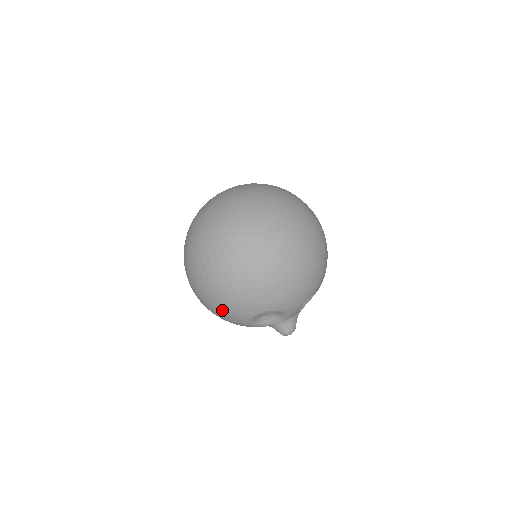
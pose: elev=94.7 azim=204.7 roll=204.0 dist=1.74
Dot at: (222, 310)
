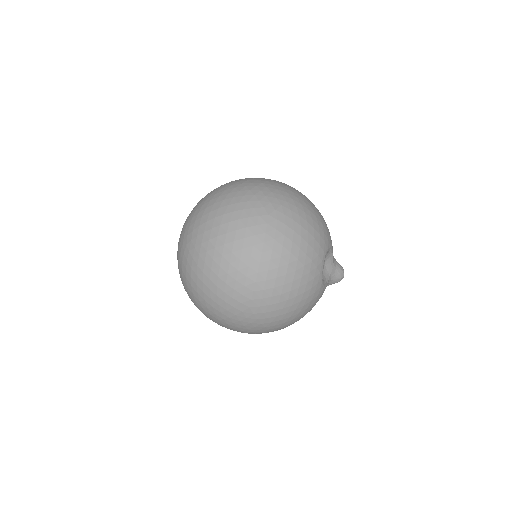
Dot at: occluded
